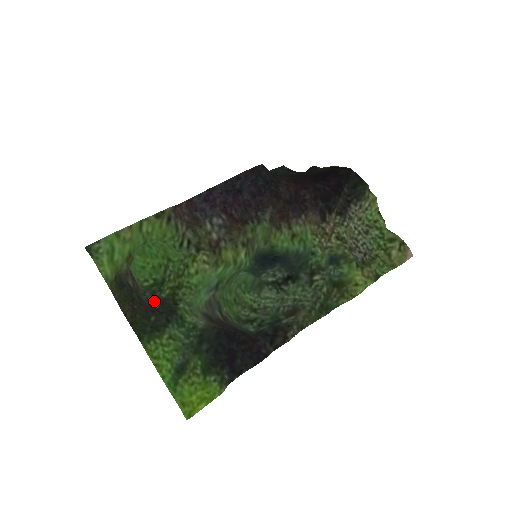
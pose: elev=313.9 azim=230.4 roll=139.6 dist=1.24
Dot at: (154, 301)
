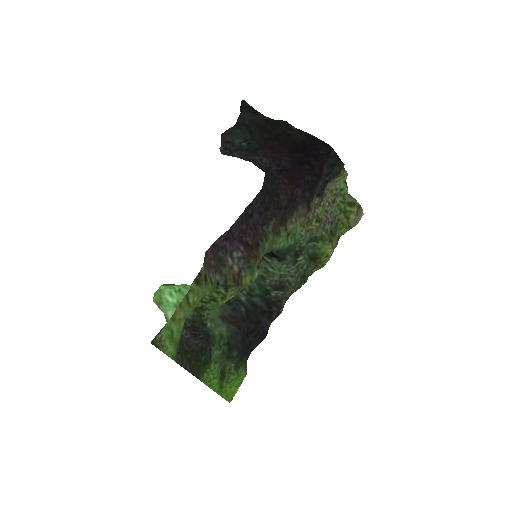
Dot at: (184, 326)
